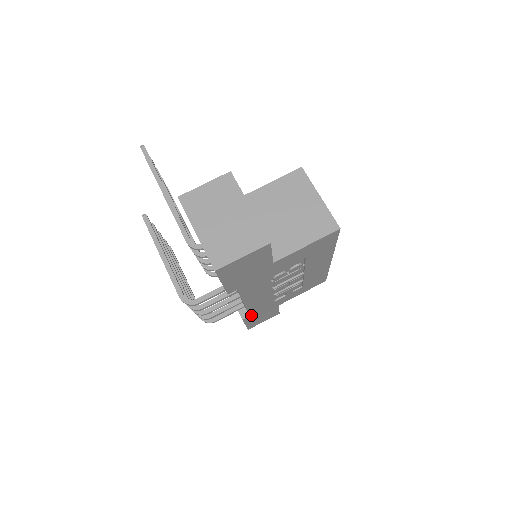
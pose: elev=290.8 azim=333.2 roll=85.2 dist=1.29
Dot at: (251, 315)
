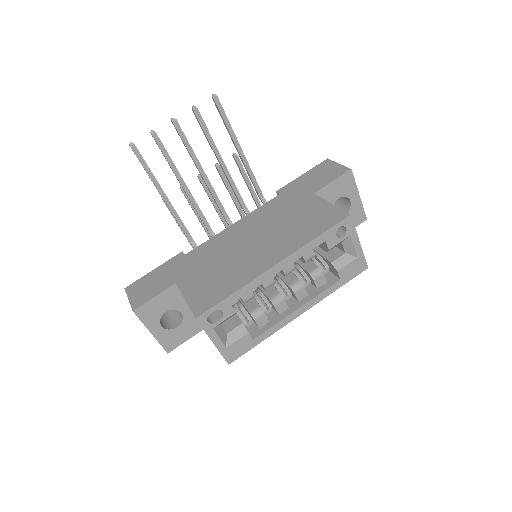
Dot at: occluded
